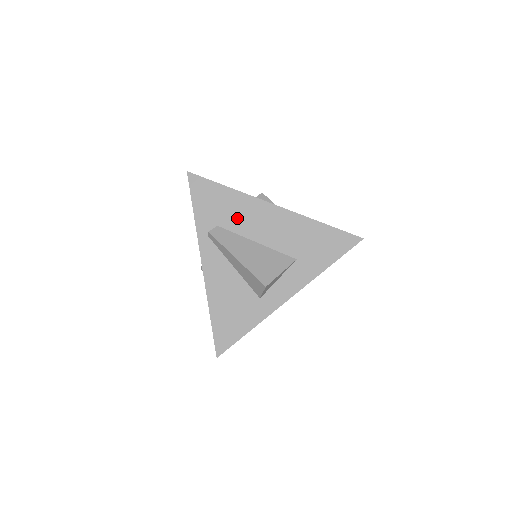
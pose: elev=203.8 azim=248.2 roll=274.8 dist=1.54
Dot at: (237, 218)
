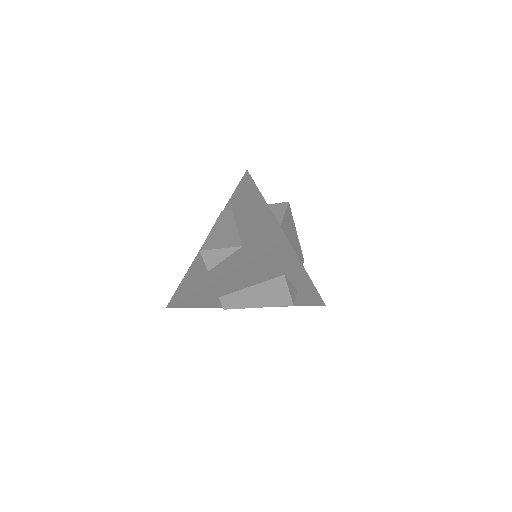
Dot at: (242, 205)
